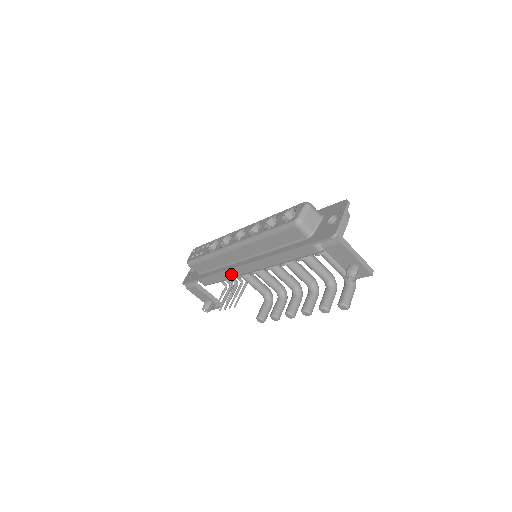
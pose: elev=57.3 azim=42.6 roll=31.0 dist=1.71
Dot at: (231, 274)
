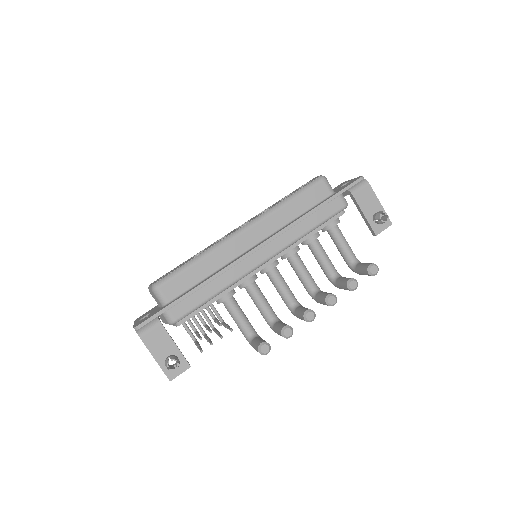
Dot at: (230, 277)
